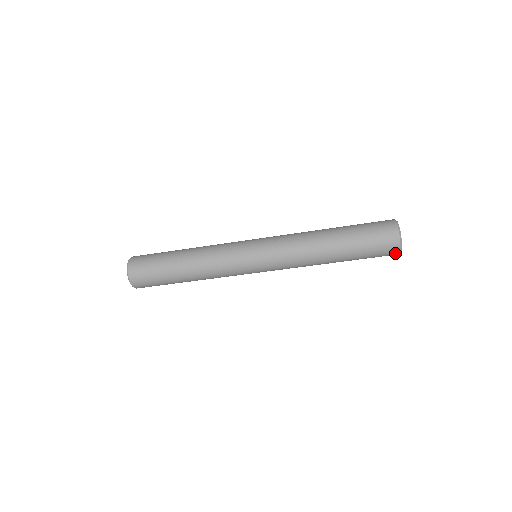
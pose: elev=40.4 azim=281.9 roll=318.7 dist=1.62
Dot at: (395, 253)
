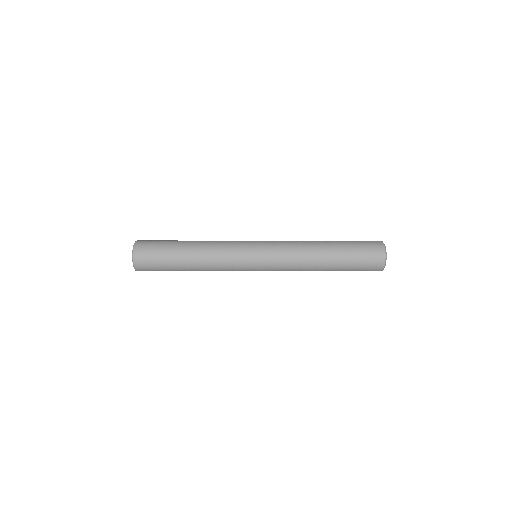
Dot at: occluded
